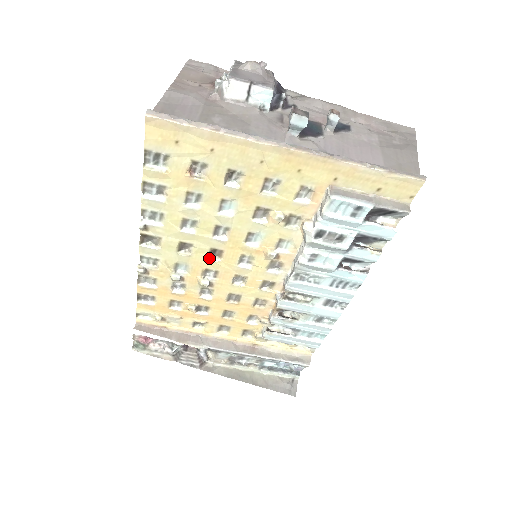
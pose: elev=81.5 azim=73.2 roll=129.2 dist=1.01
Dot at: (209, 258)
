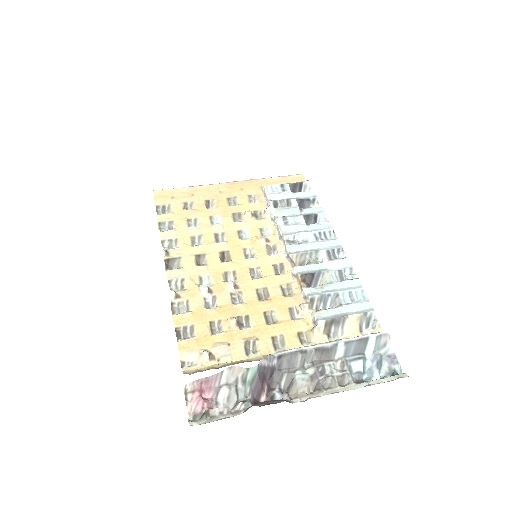
Dot at: (222, 262)
